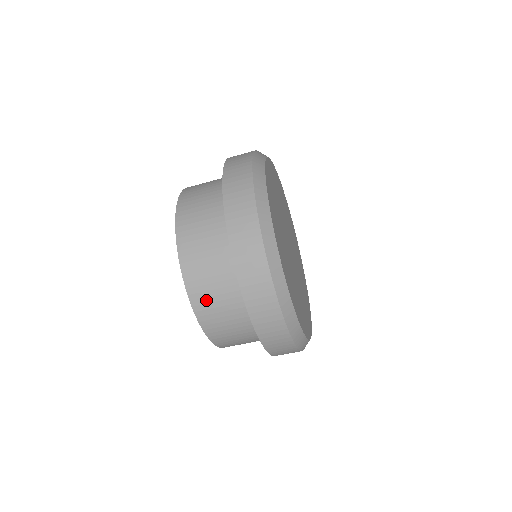
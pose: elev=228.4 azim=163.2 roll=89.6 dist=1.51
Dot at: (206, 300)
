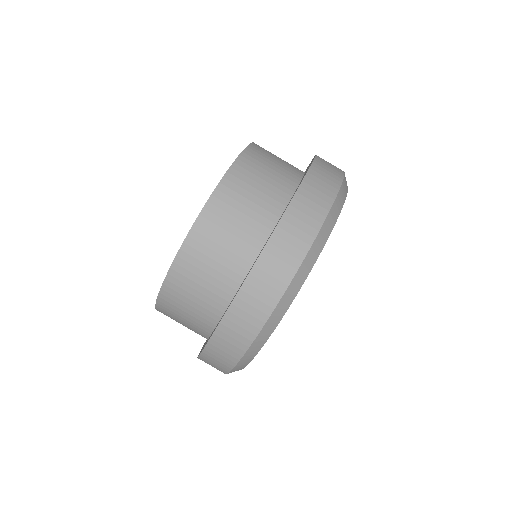
Dot at: (199, 255)
